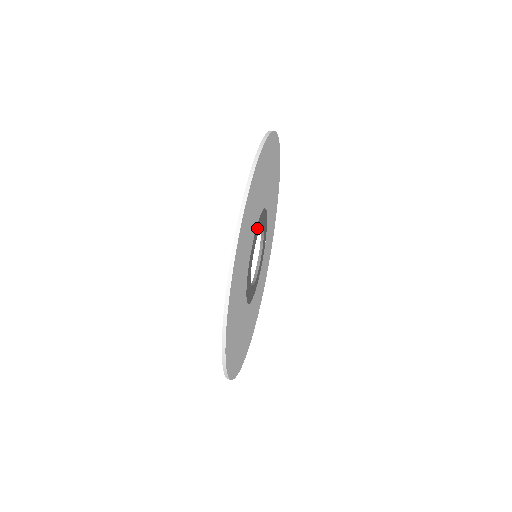
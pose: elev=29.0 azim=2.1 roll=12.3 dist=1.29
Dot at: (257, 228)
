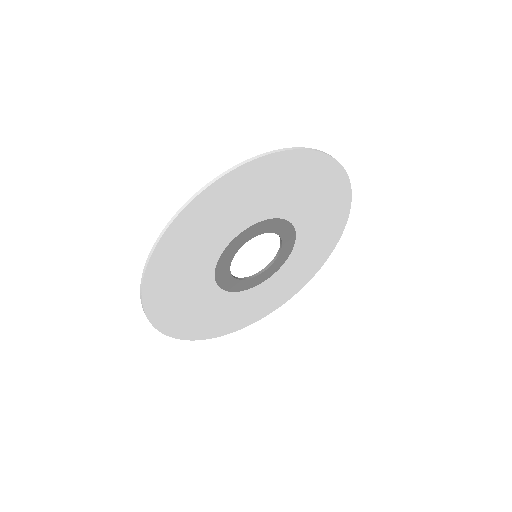
Dot at: (231, 247)
